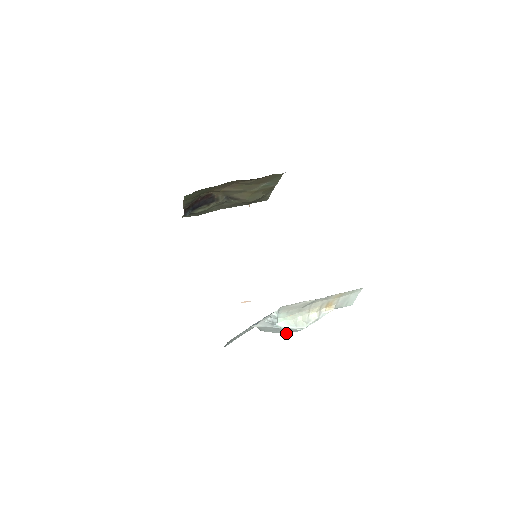
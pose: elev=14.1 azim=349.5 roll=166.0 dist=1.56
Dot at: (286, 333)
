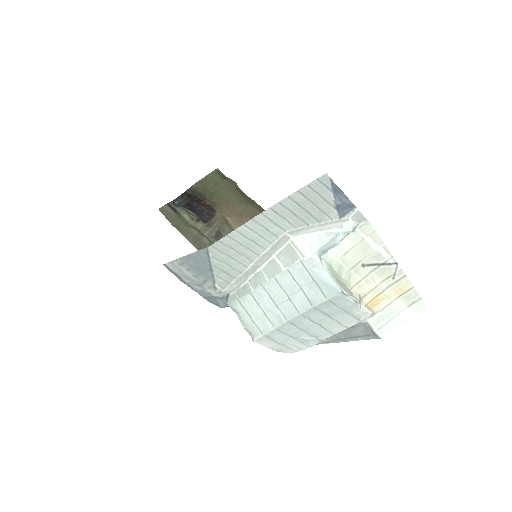
Dot at: (259, 330)
